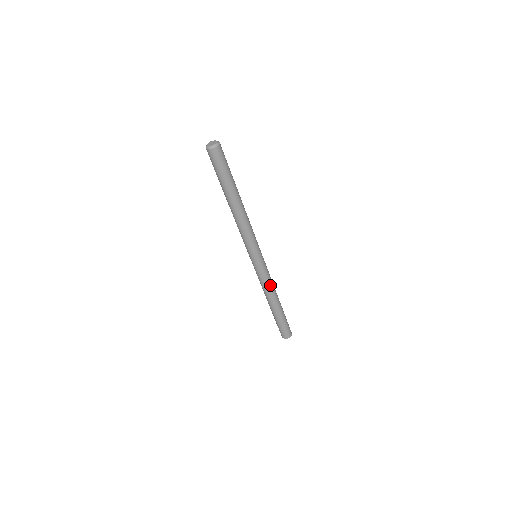
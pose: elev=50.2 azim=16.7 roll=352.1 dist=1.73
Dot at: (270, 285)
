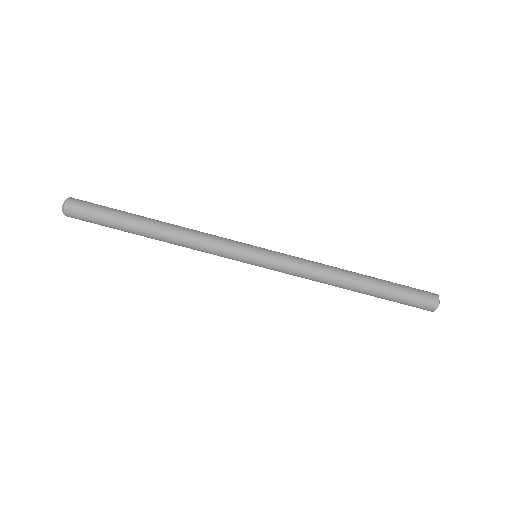
Dot at: (314, 270)
